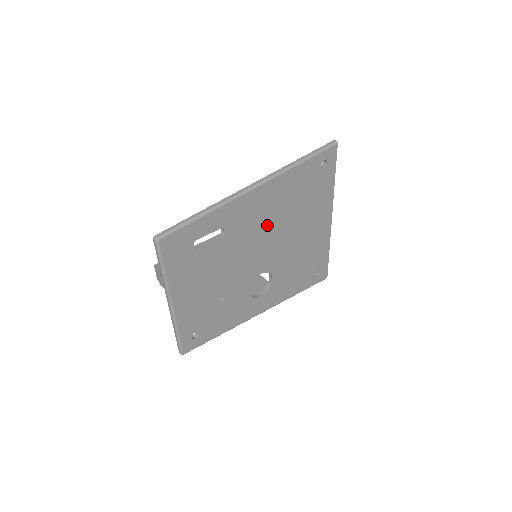
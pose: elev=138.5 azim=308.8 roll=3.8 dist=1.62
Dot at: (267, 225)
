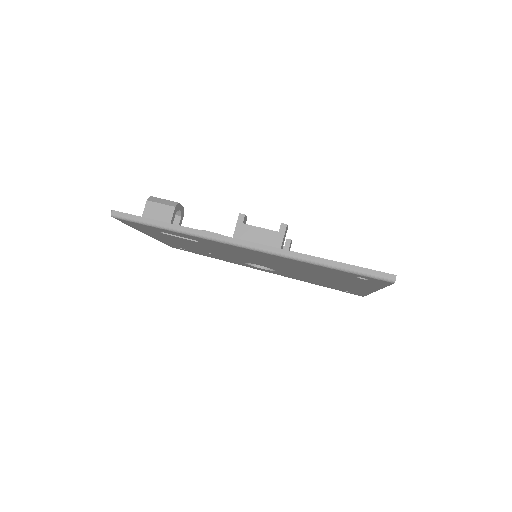
Dot at: (263, 259)
